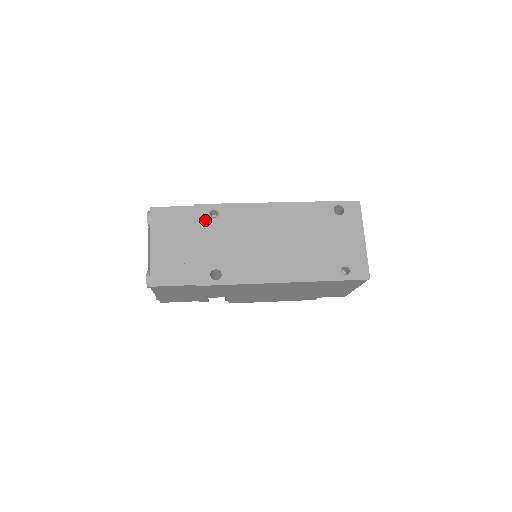
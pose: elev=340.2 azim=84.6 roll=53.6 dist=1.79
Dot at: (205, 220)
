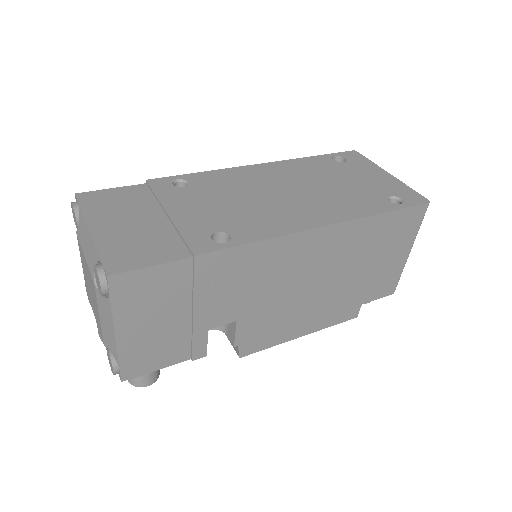
Dot at: (170, 190)
